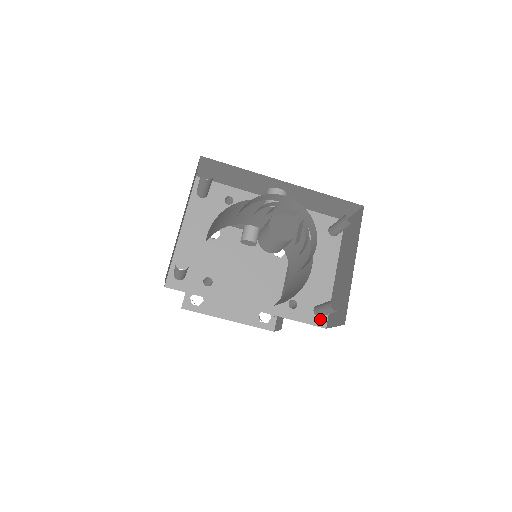
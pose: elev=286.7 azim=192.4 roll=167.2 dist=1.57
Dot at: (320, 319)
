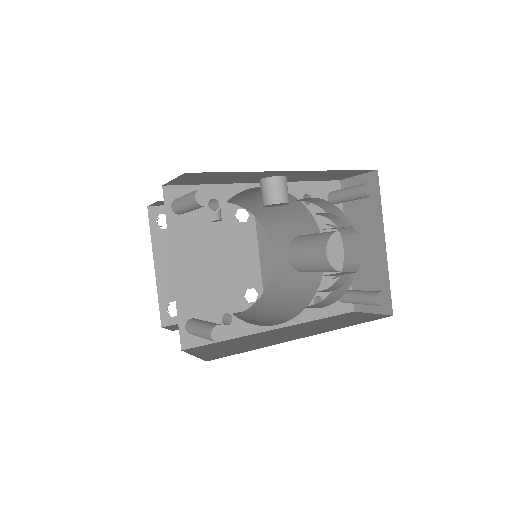
Dot at: (346, 304)
